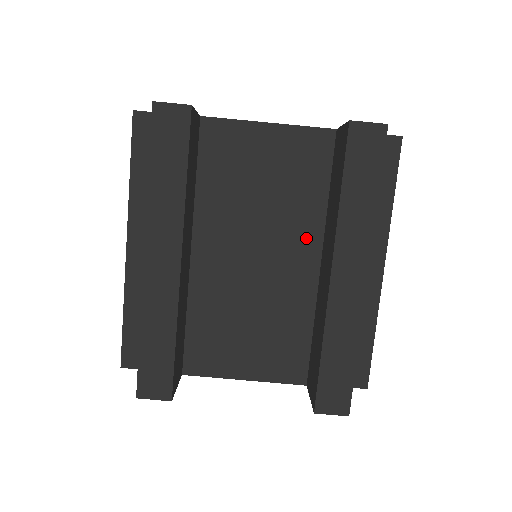
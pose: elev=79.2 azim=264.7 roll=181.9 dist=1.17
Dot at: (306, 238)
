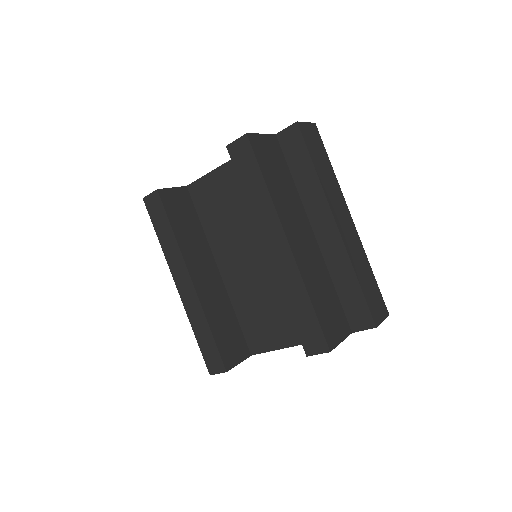
Dot at: occluded
